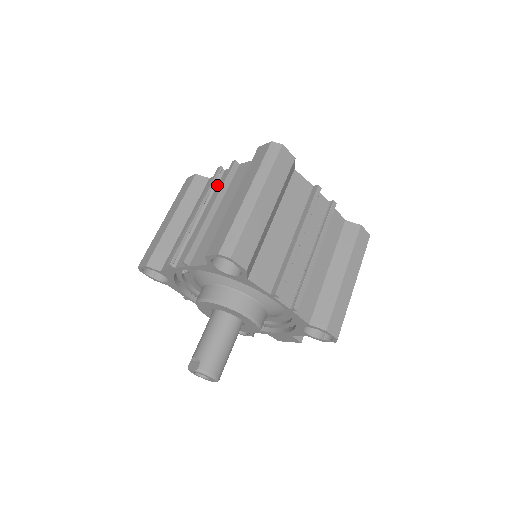
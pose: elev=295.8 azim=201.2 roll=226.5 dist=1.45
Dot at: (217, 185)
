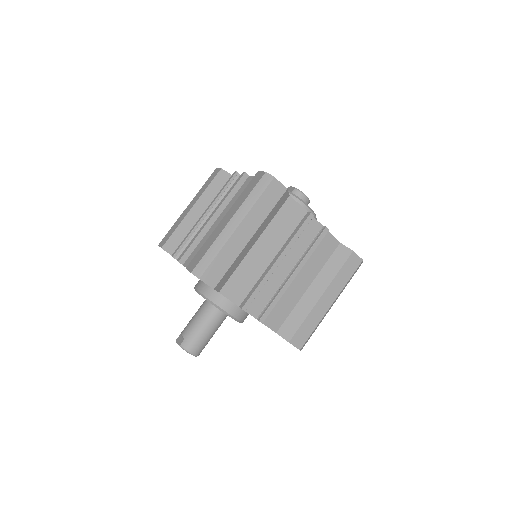
Dot at: (229, 189)
